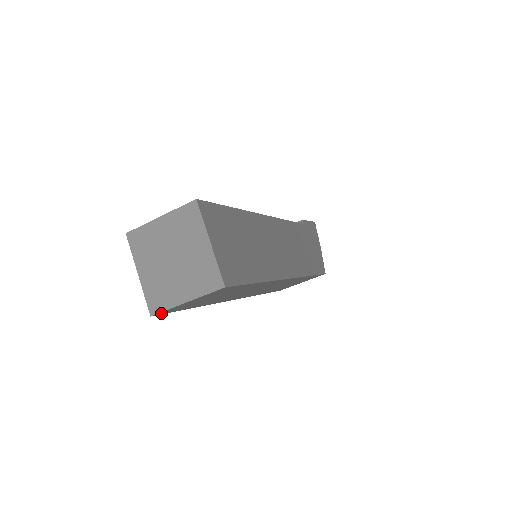
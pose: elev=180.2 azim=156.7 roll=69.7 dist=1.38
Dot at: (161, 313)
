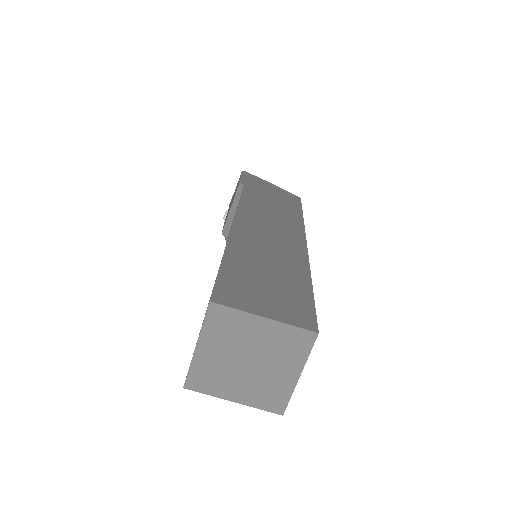
Dot at: occluded
